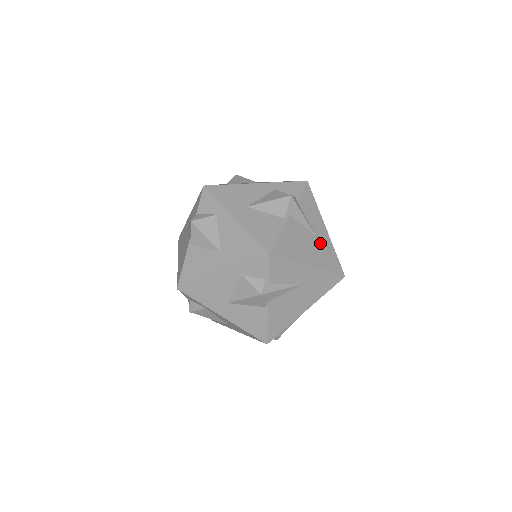
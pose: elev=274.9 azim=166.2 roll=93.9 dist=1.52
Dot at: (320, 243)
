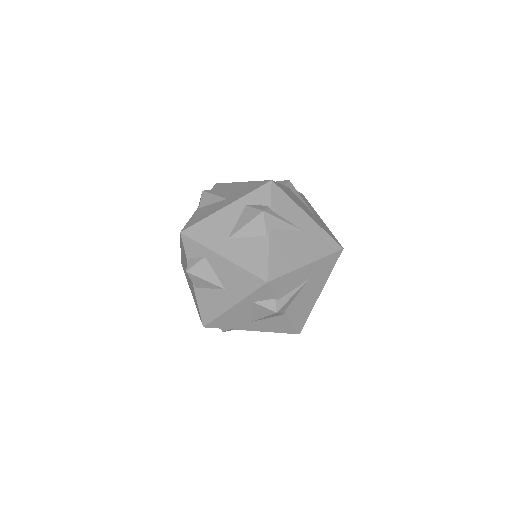
Dot at: (316, 218)
